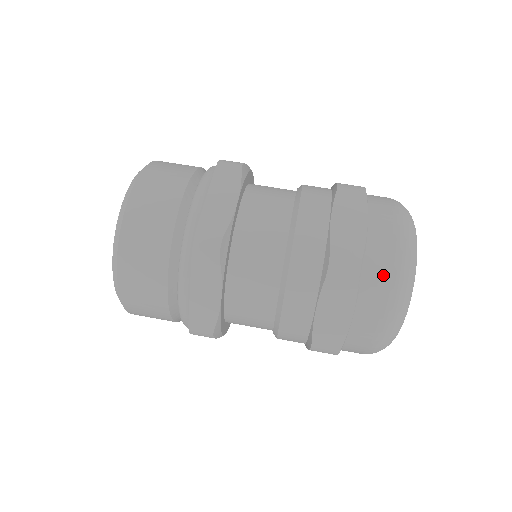
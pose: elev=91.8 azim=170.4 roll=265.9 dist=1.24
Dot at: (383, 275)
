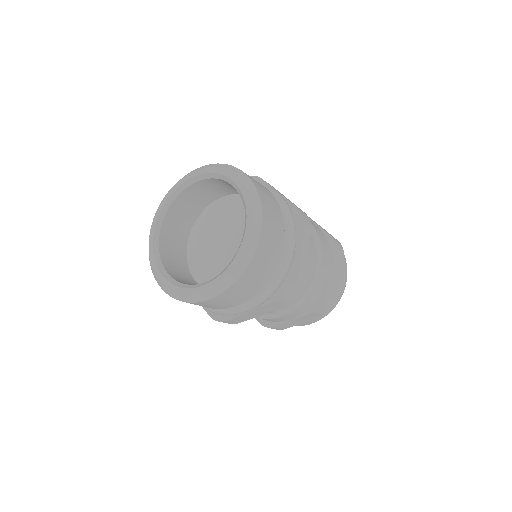
Dot at: (331, 308)
